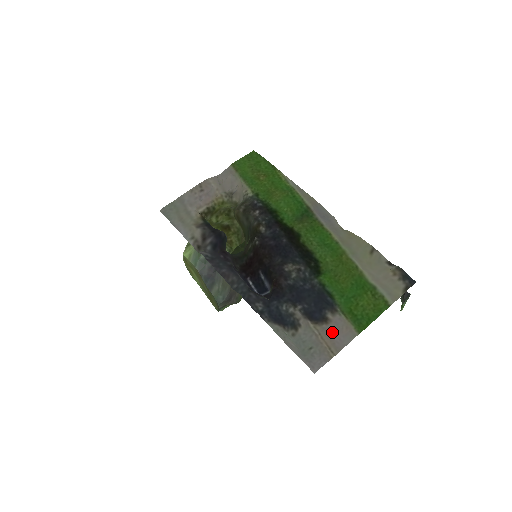
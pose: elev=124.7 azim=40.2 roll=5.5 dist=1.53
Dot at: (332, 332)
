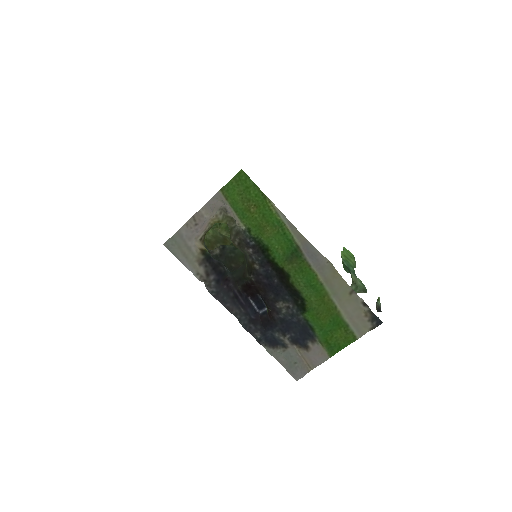
Dot at: (311, 356)
